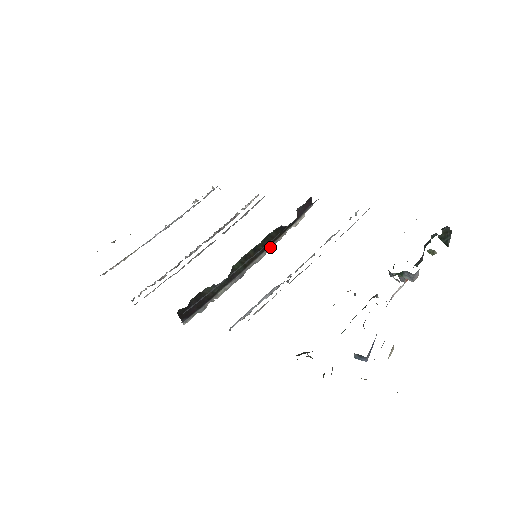
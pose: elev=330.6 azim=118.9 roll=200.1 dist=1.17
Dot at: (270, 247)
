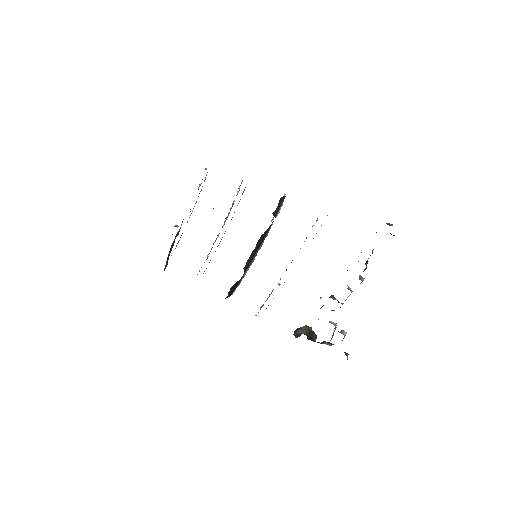
Dot at: occluded
